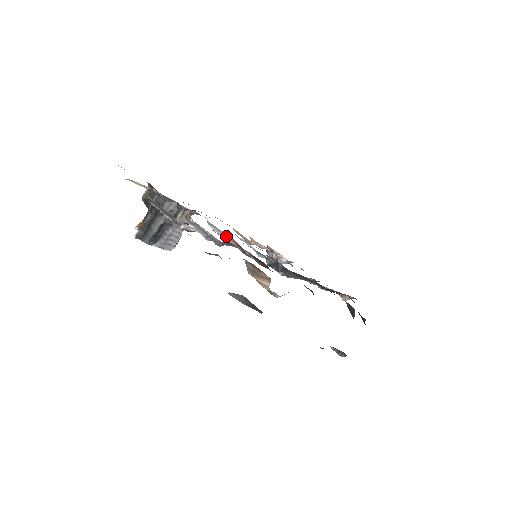
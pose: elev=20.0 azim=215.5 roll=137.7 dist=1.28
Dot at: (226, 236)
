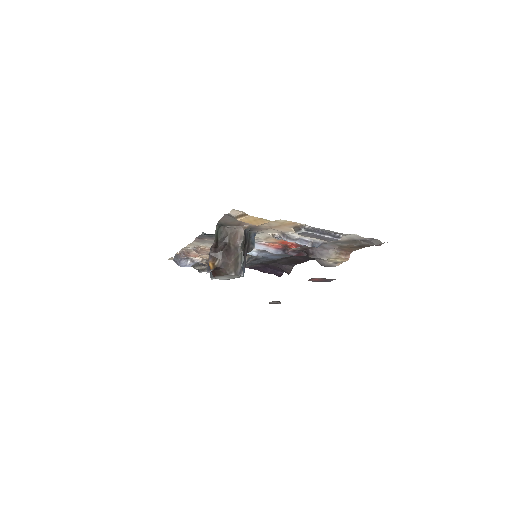
Dot at: (268, 245)
